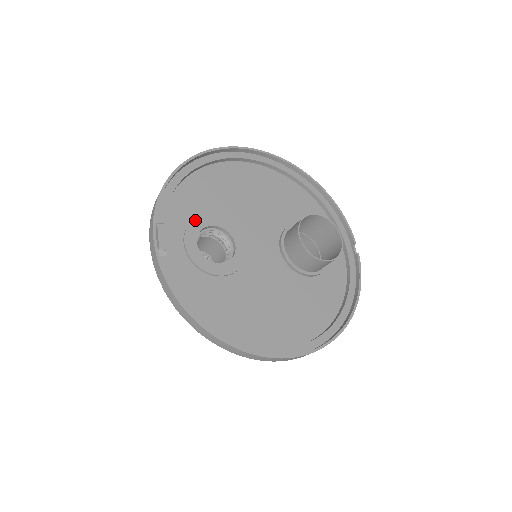
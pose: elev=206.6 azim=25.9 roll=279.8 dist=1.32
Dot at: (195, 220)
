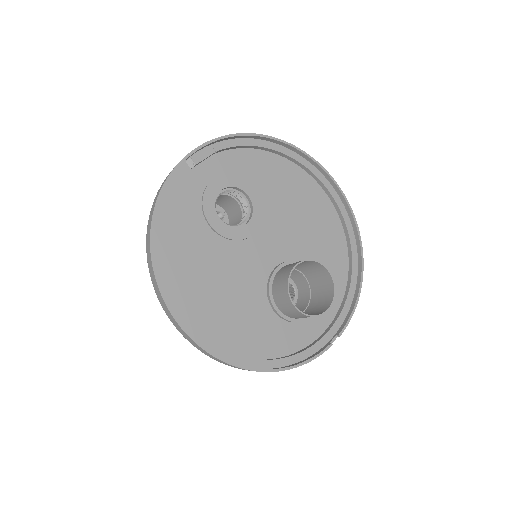
Dot at: (240, 177)
